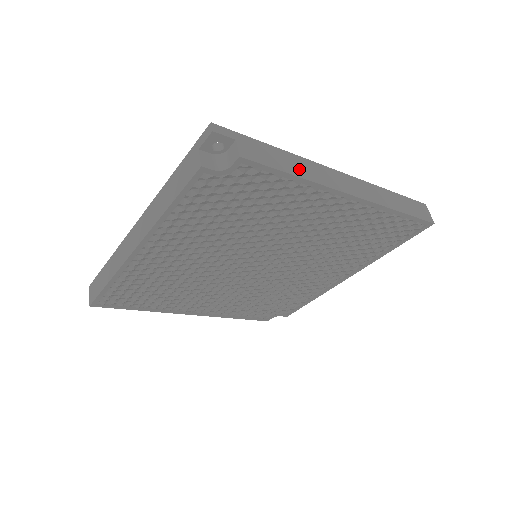
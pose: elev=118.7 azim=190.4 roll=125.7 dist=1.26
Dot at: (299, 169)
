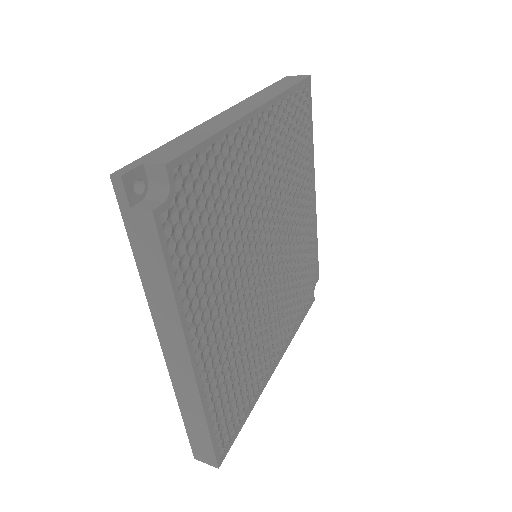
Dot at: (205, 133)
